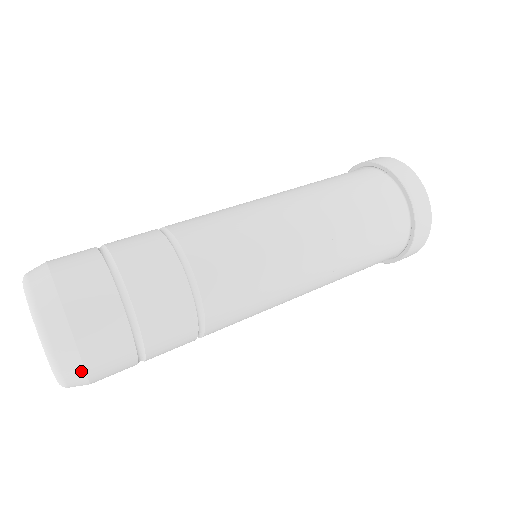
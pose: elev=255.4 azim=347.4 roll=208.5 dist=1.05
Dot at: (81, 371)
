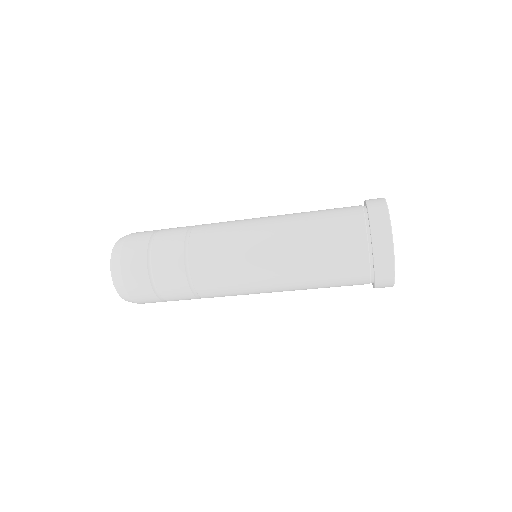
Dot at: occluded
